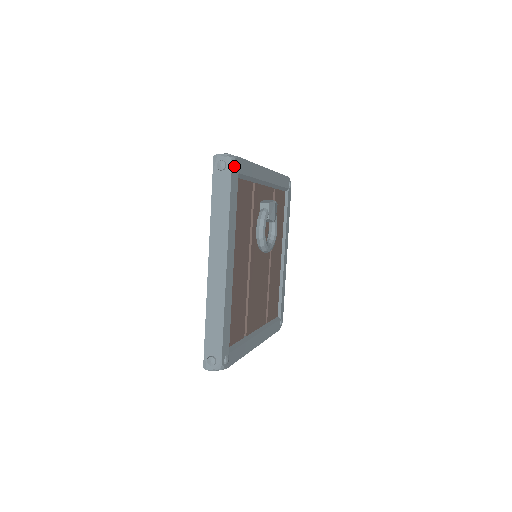
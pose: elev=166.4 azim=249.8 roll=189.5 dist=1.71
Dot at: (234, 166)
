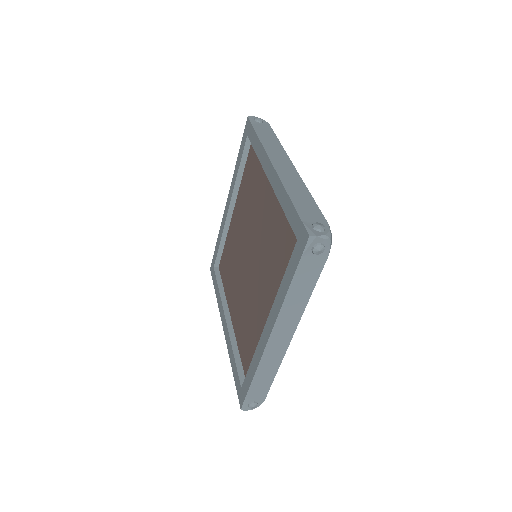
Dot at: occluded
